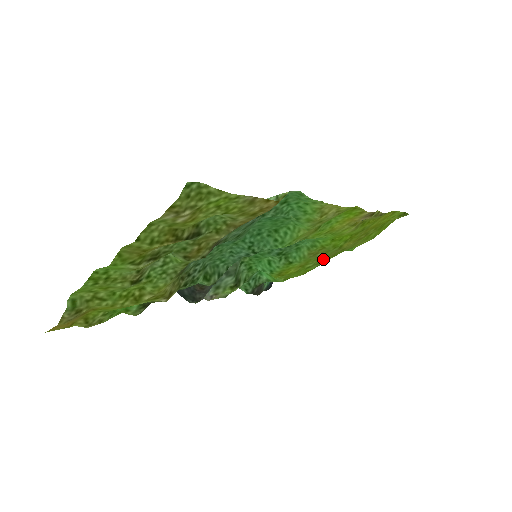
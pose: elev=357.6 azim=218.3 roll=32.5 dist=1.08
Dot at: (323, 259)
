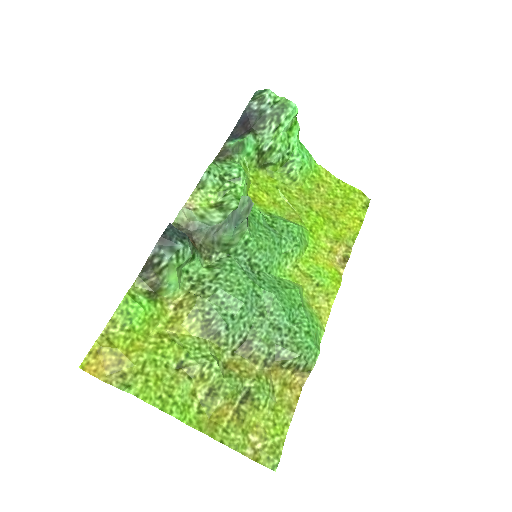
Dot at: (292, 196)
